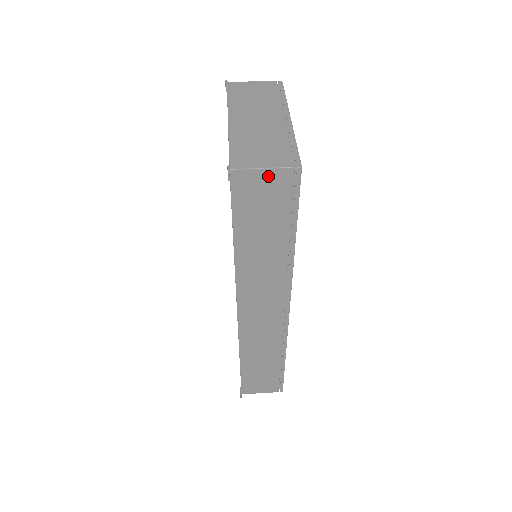
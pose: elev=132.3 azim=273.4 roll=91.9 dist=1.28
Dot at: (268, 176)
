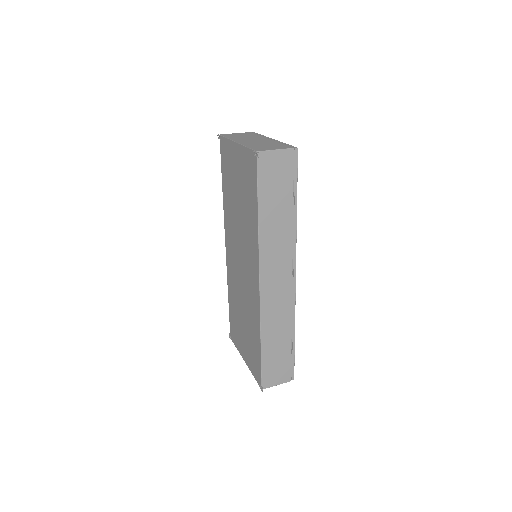
Dot at: (279, 155)
